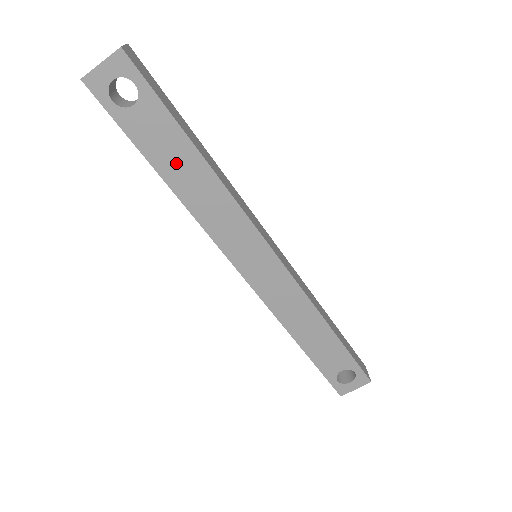
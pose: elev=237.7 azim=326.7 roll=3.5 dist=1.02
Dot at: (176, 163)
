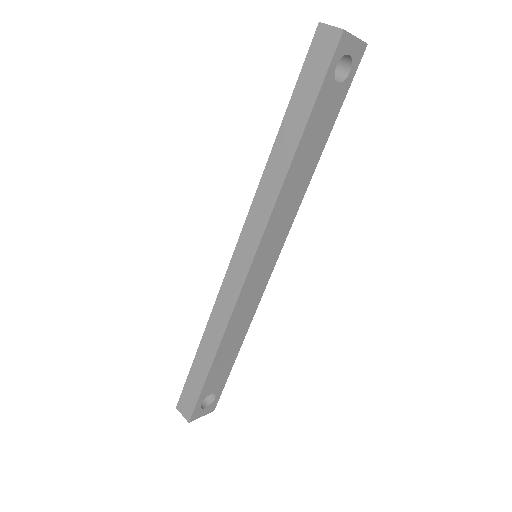
Dot at: (311, 146)
